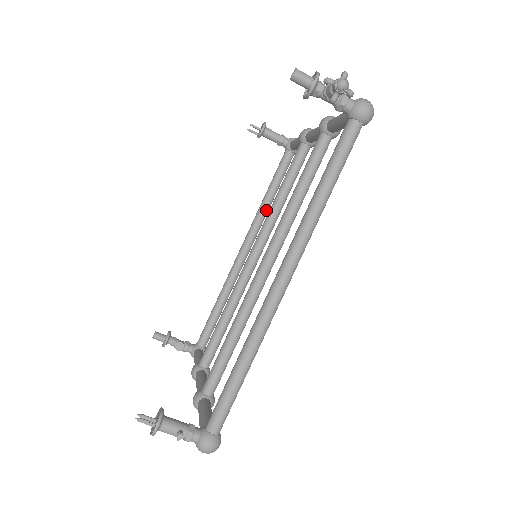
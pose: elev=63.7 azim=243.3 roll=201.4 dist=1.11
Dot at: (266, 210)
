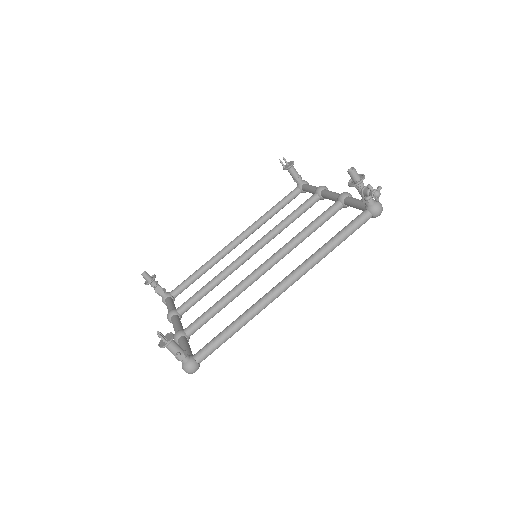
Dot at: (265, 222)
